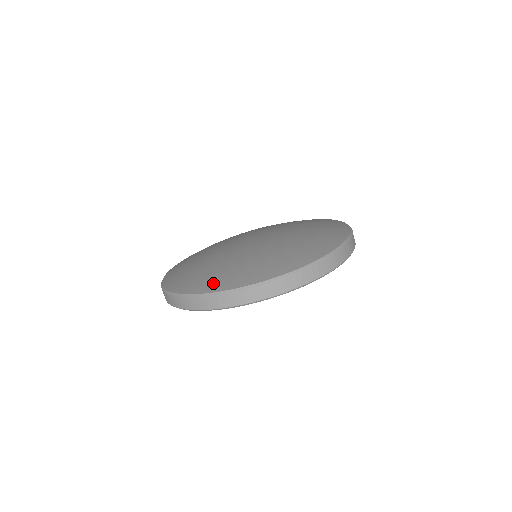
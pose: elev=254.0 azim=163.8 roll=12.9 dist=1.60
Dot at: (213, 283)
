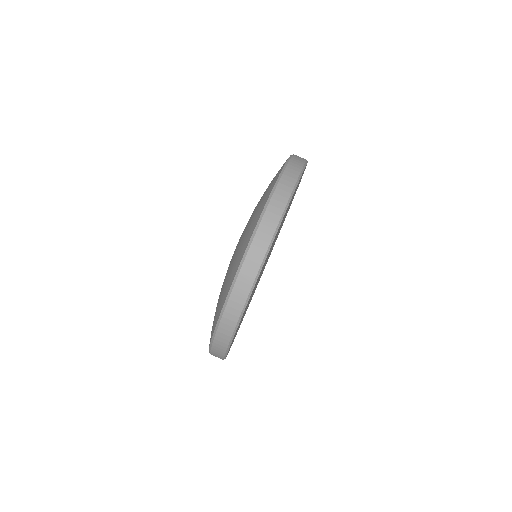
Dot at: (214, 321)
